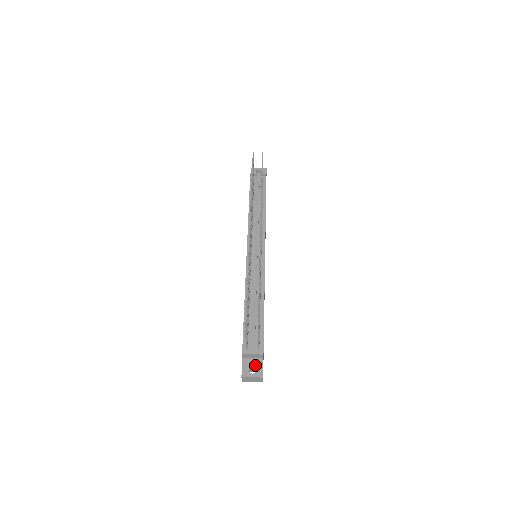
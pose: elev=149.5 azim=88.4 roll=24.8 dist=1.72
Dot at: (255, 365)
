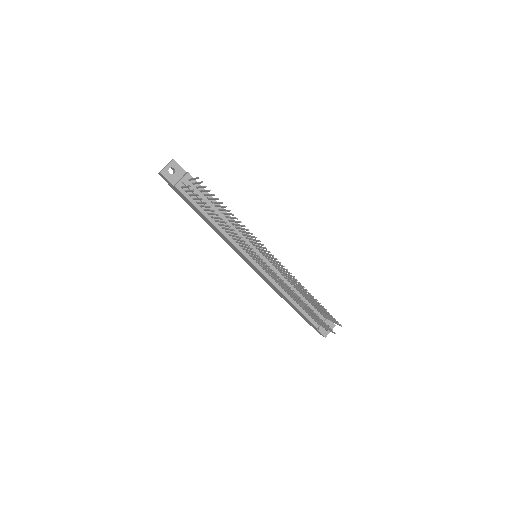
Dot at: (326, 324)
